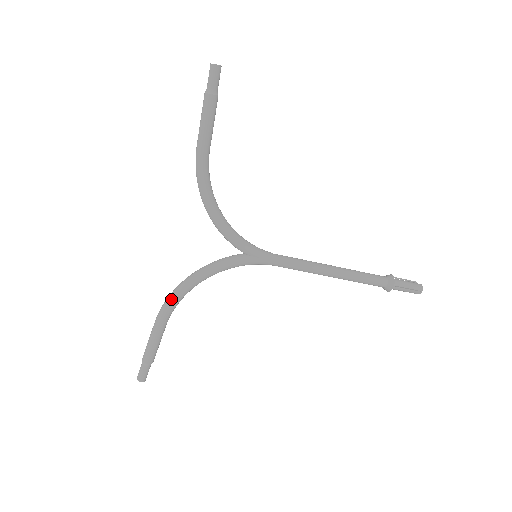
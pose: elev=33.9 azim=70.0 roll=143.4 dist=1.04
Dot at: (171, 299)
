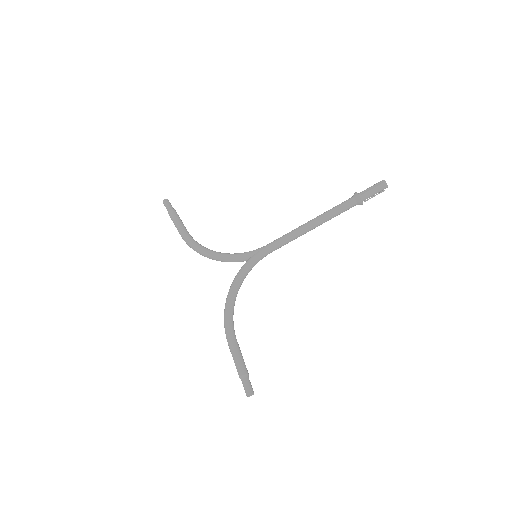
Dot at: (224, 319)
